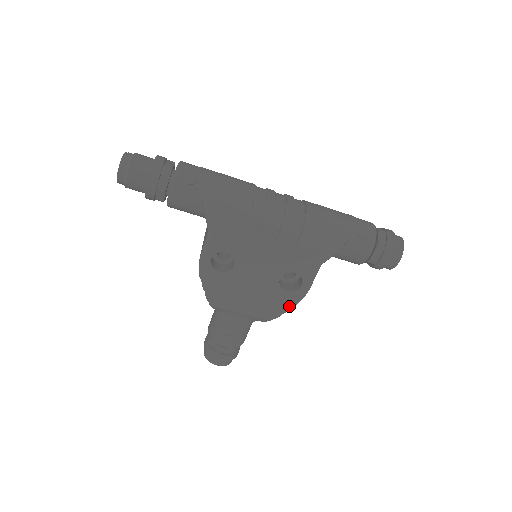
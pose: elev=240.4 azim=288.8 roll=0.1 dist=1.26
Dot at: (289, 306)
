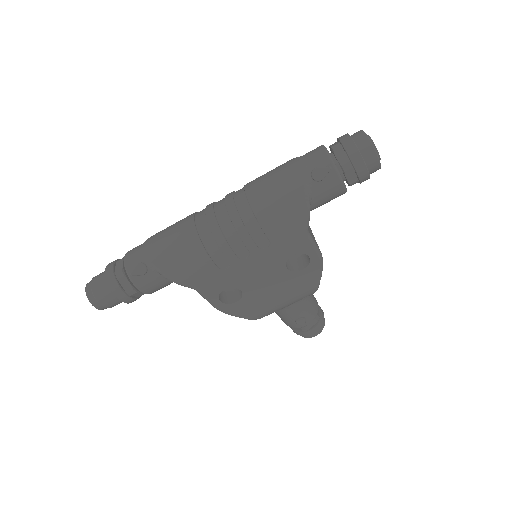
Dot at: (318, 275)
